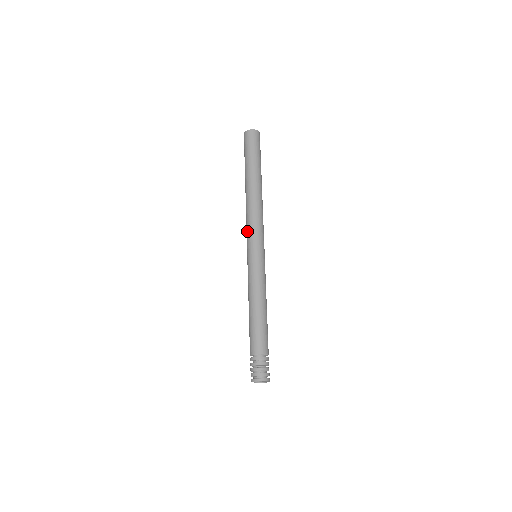
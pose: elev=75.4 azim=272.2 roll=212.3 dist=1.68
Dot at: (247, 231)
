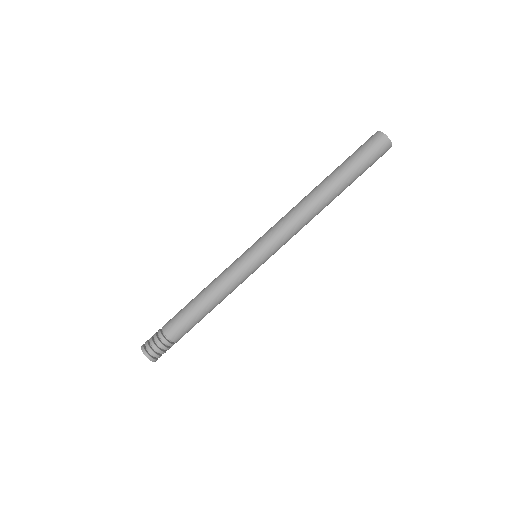
Dot at: (273, 228)
